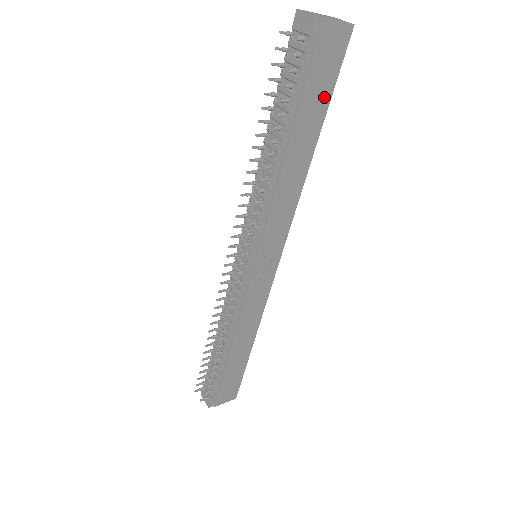
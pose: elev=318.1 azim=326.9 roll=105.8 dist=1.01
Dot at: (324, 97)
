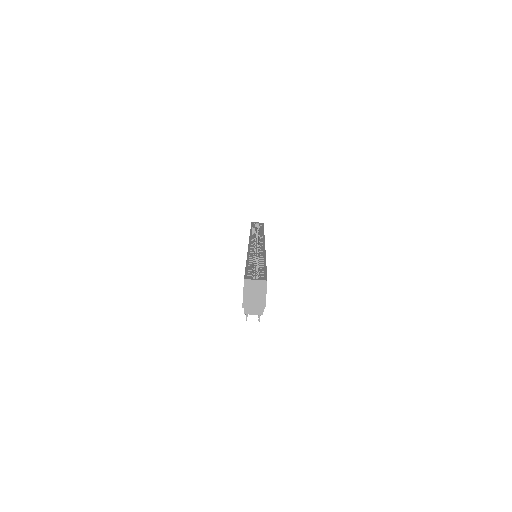
Dot at: occluded
